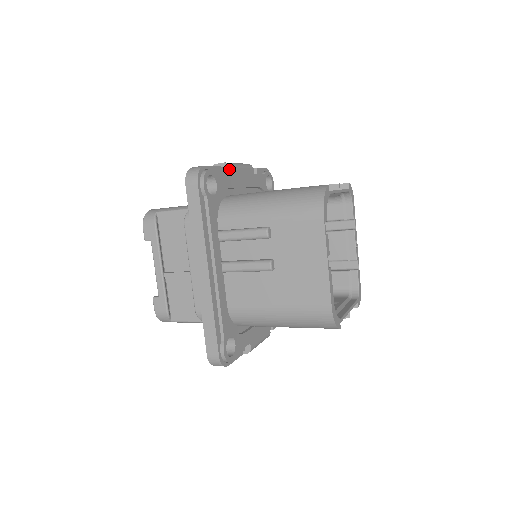
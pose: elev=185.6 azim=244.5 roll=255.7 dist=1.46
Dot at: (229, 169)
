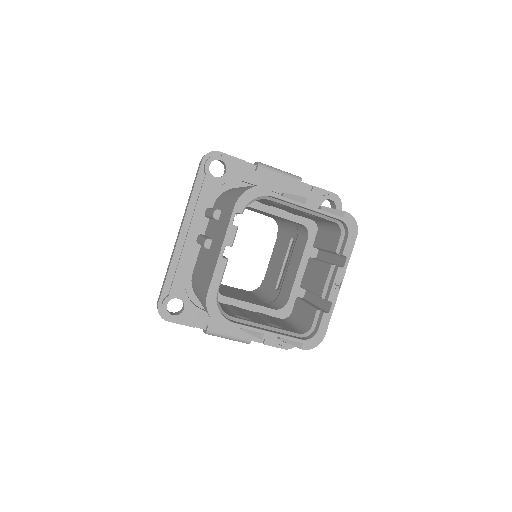
Dot at: (257, 167)
